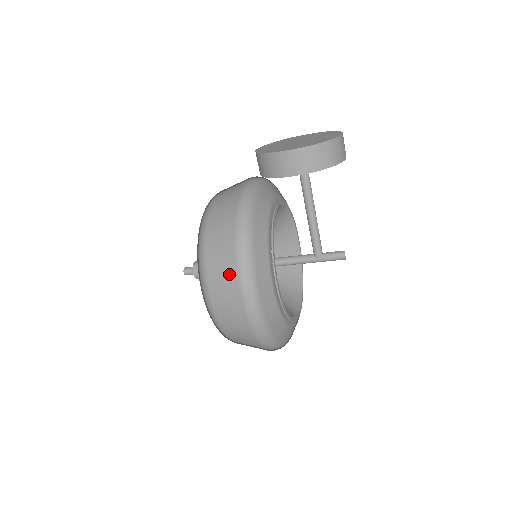
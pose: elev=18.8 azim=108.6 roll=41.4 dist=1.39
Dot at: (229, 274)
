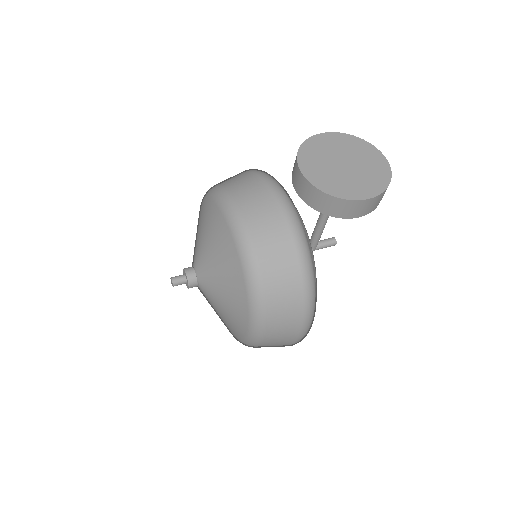
Dot at: (294, 319)
